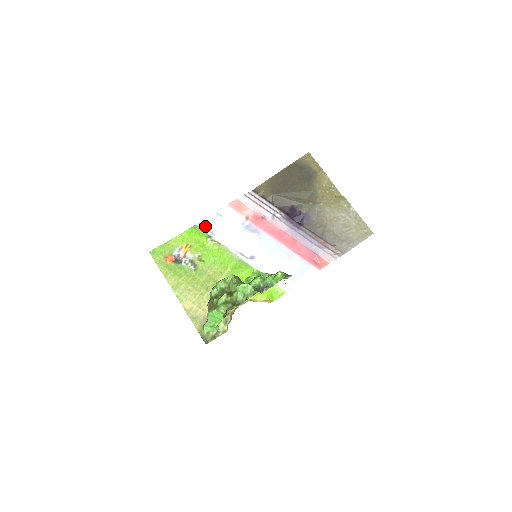
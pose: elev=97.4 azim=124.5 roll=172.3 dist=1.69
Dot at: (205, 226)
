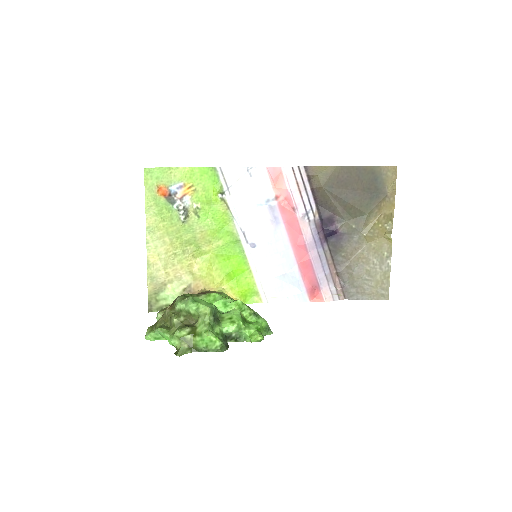
Dot at: (225, 175)
